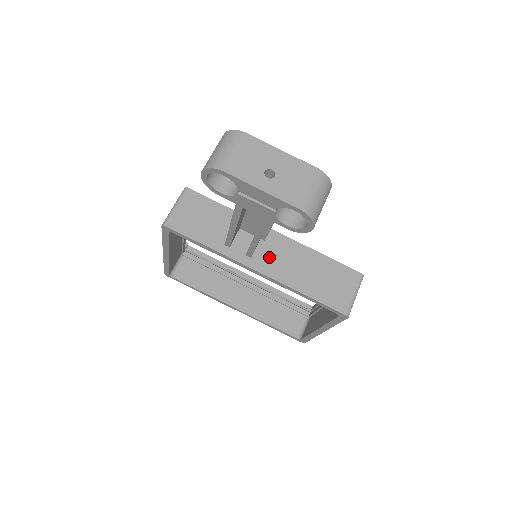
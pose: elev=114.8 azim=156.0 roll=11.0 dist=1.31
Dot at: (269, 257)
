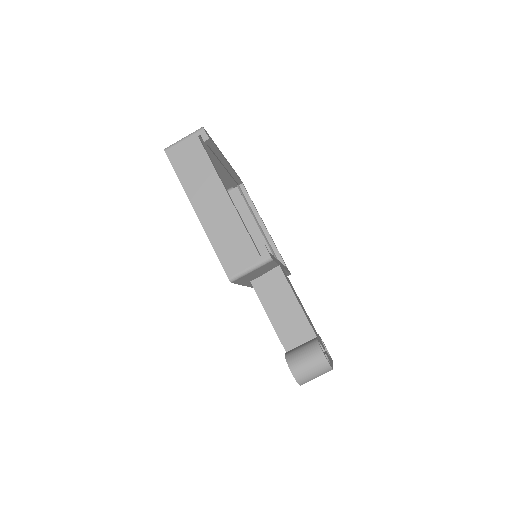
Dot at: occluded
